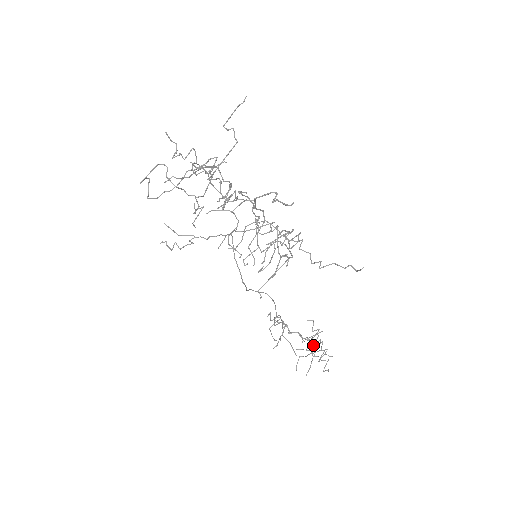
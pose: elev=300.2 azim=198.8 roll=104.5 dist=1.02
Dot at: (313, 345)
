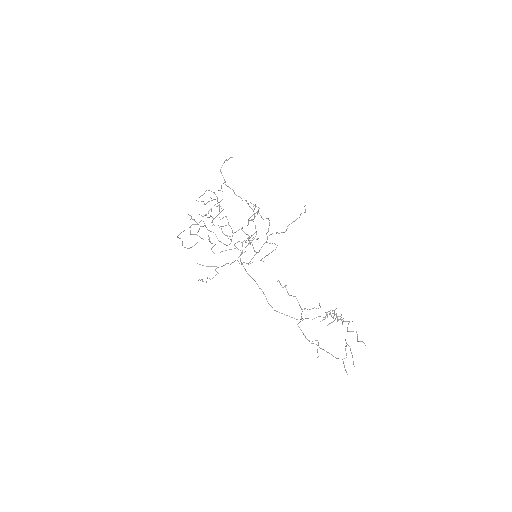
Dot at: (330, 310)
